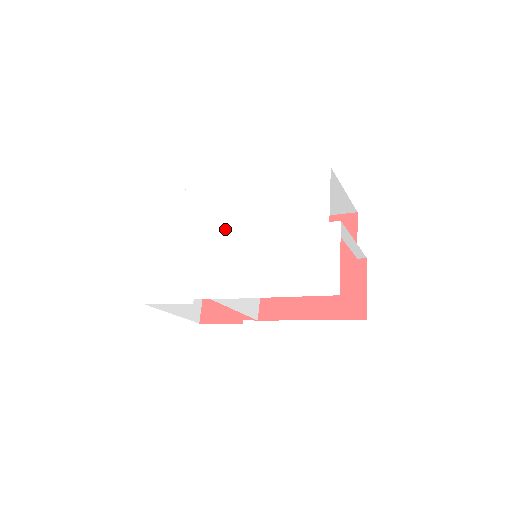
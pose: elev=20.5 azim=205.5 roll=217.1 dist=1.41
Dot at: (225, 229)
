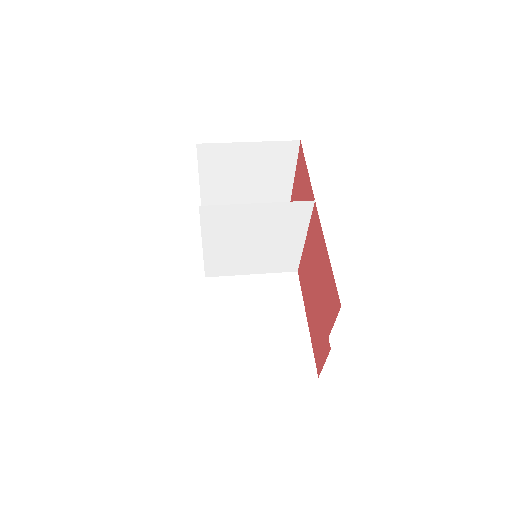
Dot at: occluded
